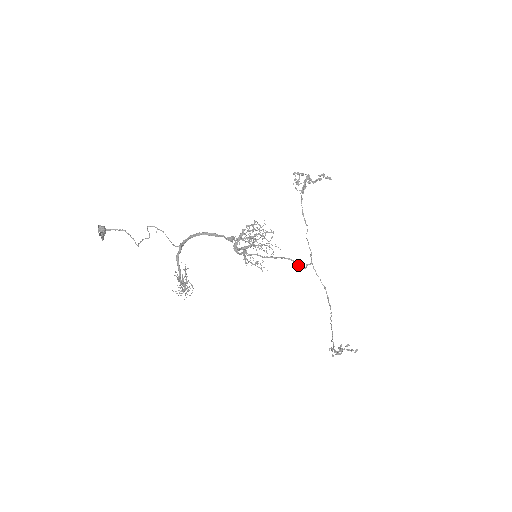
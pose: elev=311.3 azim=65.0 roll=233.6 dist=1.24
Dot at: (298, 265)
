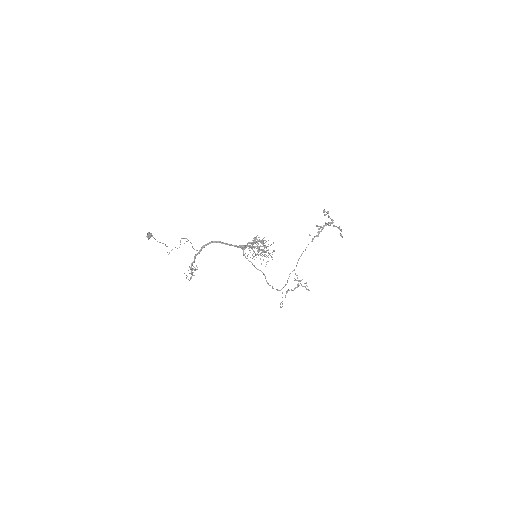
Dot at: (272, 288)
